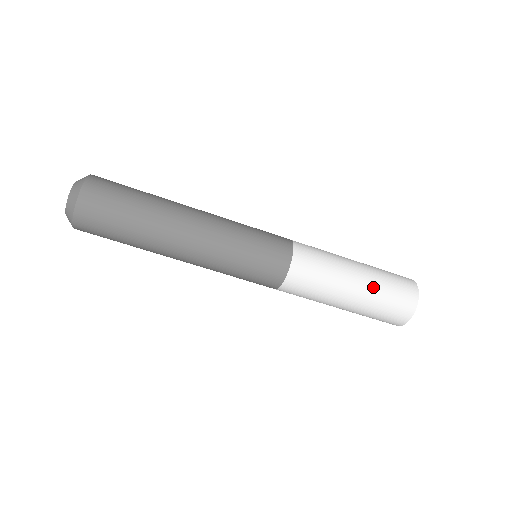
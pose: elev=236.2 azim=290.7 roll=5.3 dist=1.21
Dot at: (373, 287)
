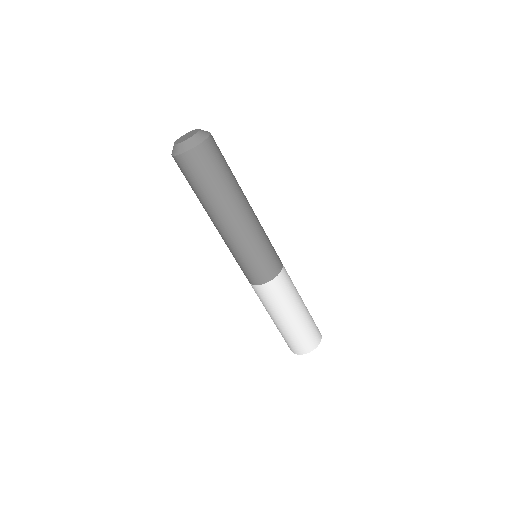
Dot at: (308, 314)
